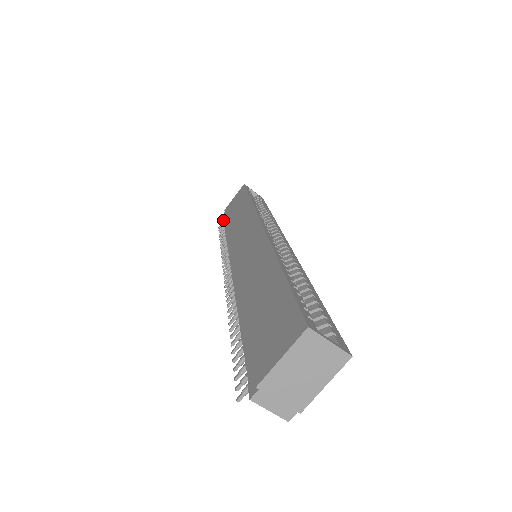
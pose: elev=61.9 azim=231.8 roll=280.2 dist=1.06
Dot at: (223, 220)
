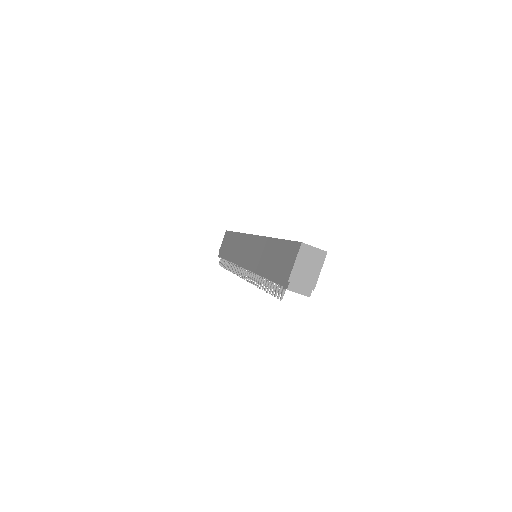
Dot at: (221, 257)
